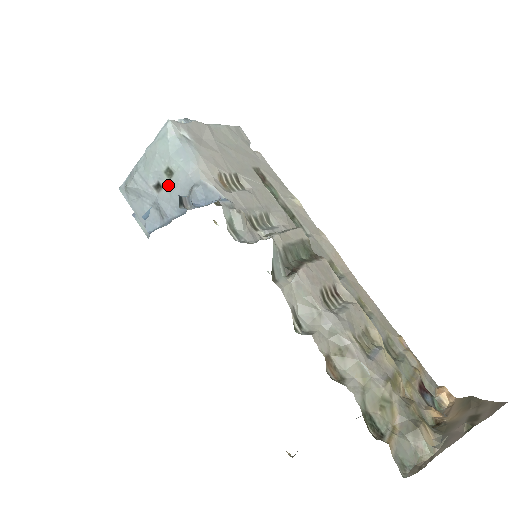
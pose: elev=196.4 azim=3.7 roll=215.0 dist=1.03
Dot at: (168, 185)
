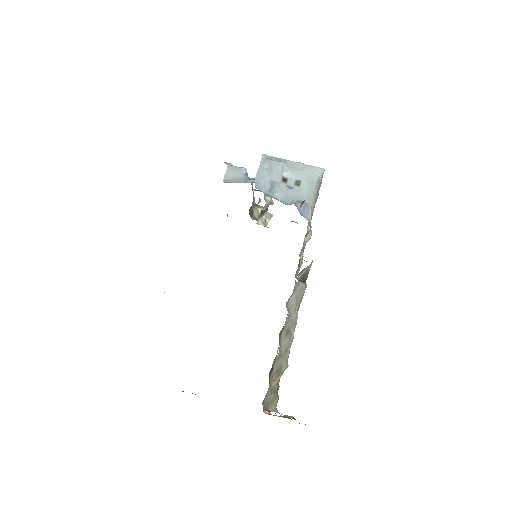
Dot at: (291, 186)
